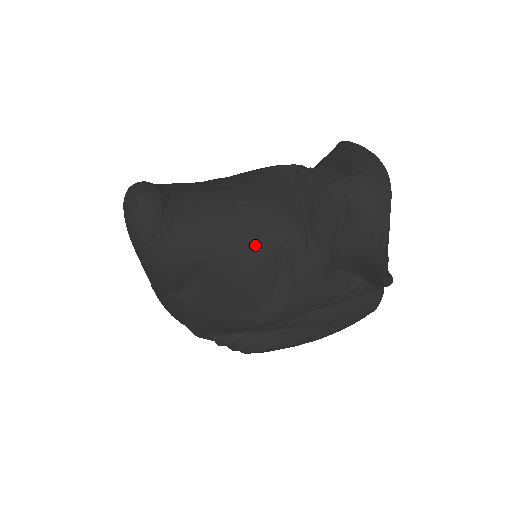
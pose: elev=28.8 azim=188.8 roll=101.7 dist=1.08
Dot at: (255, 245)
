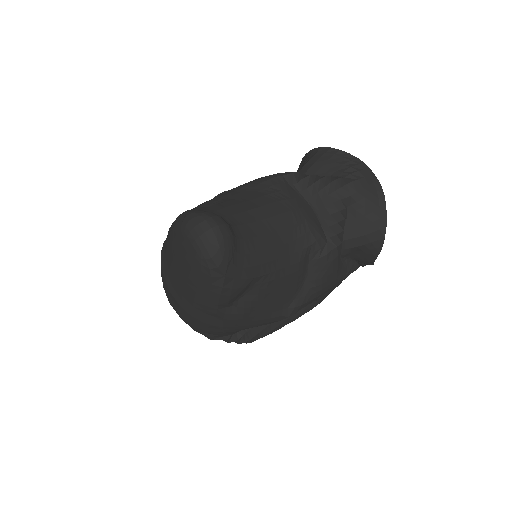
Dot at: (293, 252)
